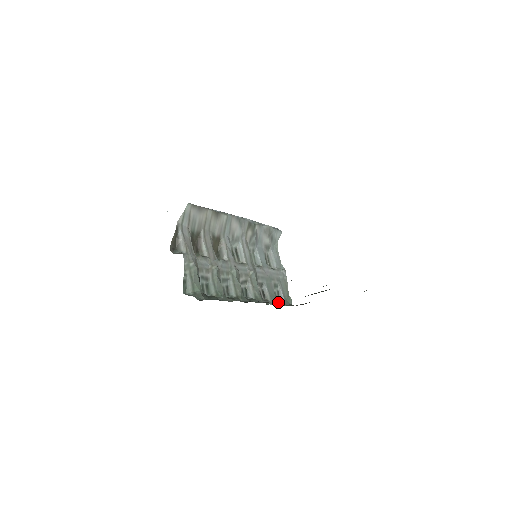
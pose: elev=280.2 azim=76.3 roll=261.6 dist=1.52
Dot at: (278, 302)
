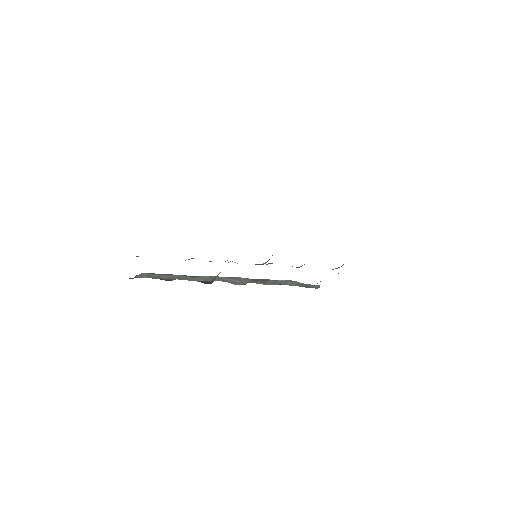
Dot at: occluded
